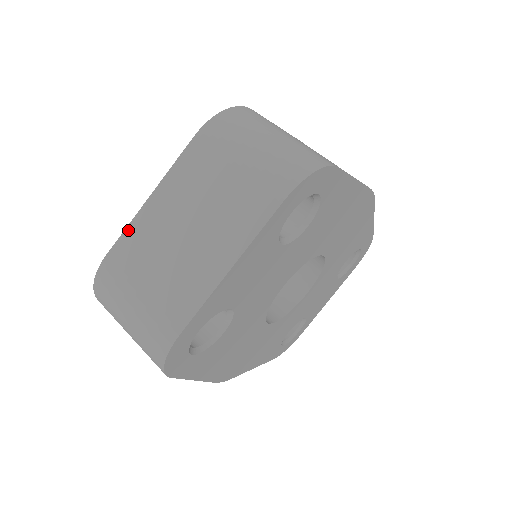
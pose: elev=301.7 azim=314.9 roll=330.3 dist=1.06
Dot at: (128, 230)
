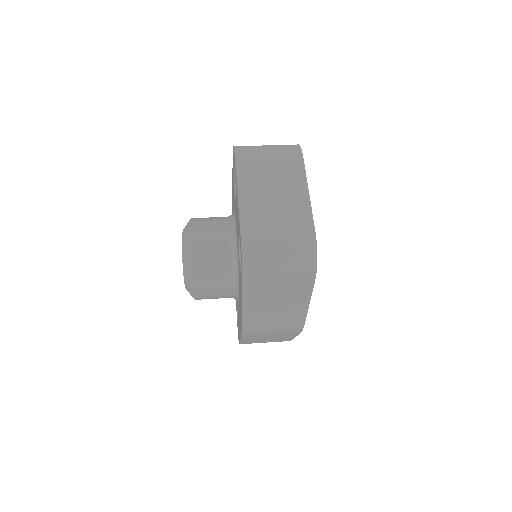
Dot at: (241, 215)
